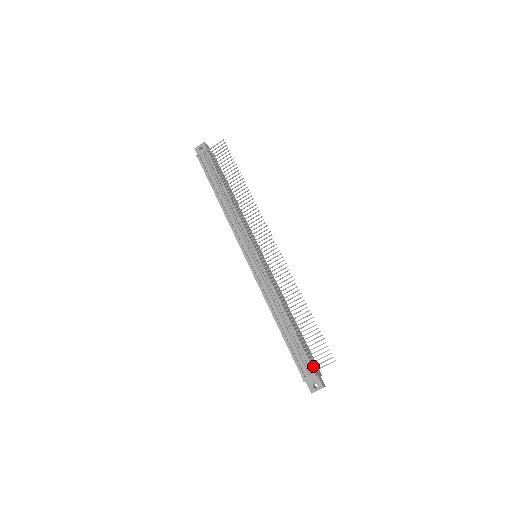
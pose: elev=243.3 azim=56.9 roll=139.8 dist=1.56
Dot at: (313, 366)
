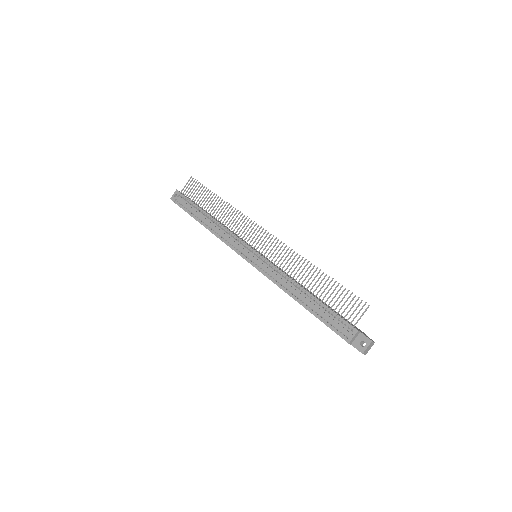
Dot at: (350, 322)
